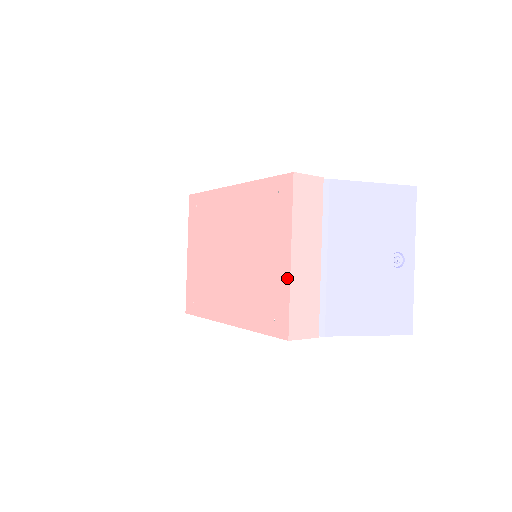
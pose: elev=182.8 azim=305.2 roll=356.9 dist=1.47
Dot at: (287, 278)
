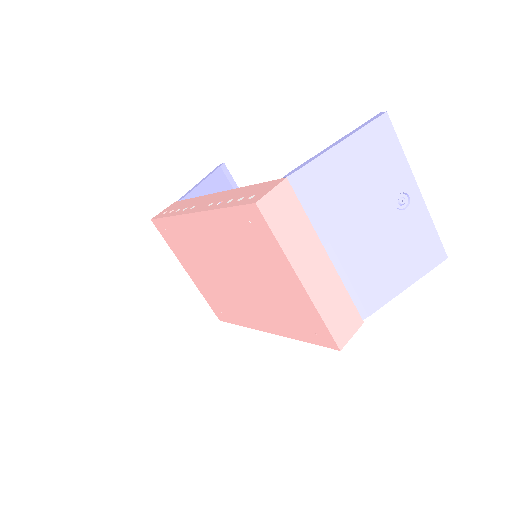
Dot at: (308, 301)
